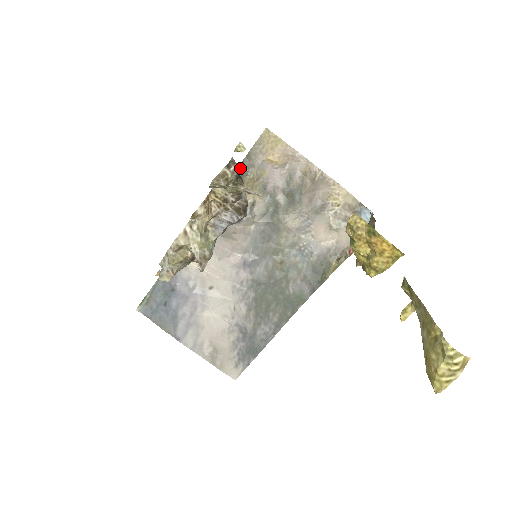
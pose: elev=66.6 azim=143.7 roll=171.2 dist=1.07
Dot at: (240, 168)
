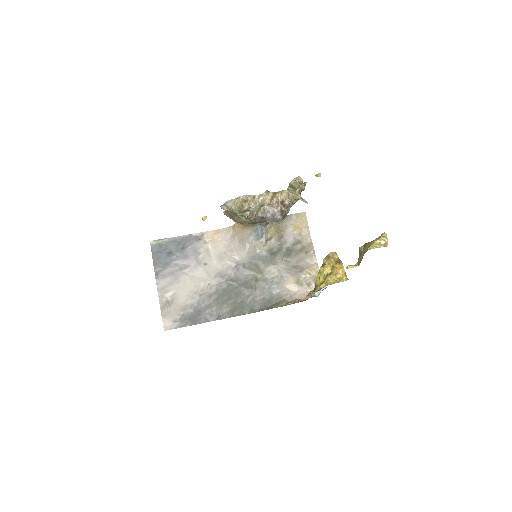
Dot at: occluded
